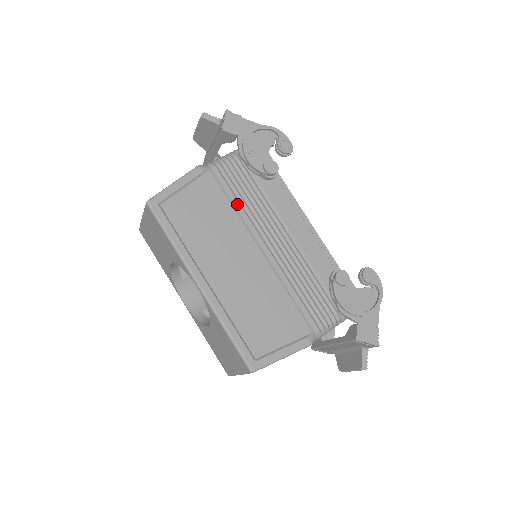
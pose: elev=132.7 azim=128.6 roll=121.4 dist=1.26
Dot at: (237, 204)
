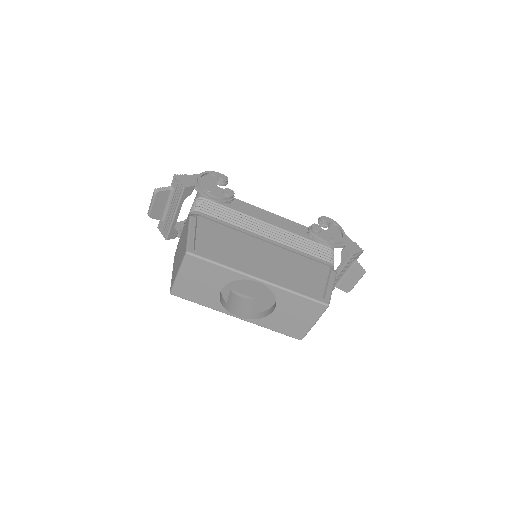
Dot at: (230, 225)
